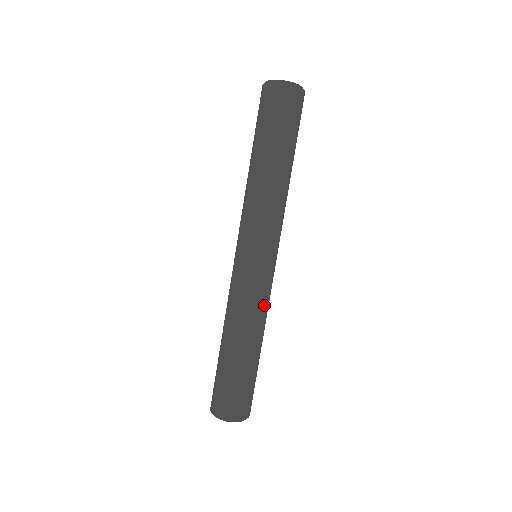
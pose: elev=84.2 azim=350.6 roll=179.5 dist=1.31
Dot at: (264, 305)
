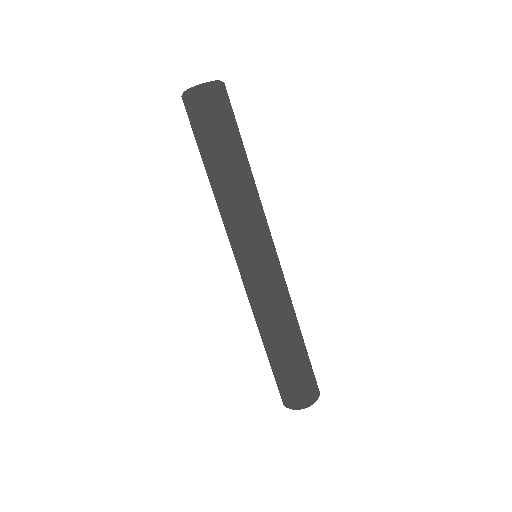
Dot at: (288, 291)
